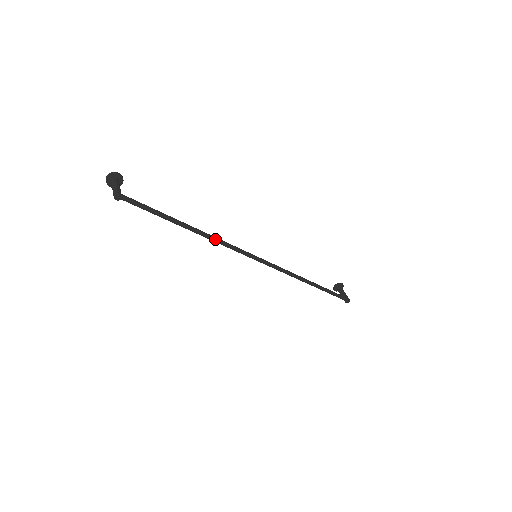
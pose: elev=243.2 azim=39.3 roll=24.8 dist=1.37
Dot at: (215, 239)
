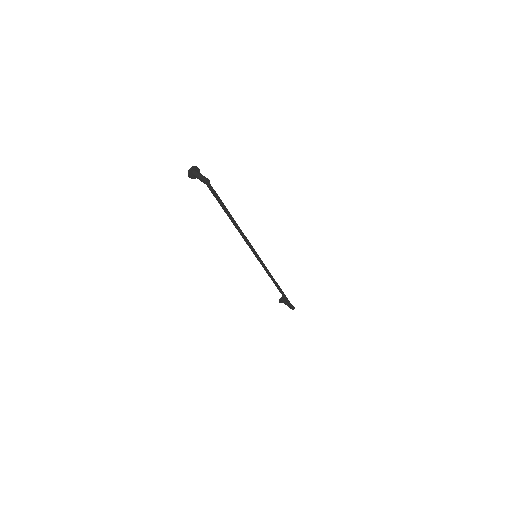
Dot at: (243, 234)
